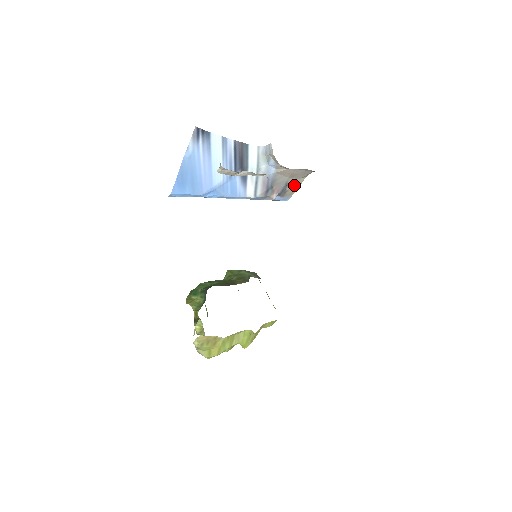
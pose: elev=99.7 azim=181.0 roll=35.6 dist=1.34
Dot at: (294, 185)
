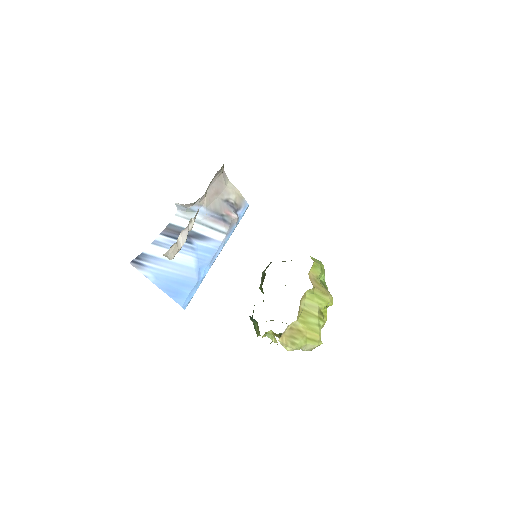
Dot at: (231, 194)
